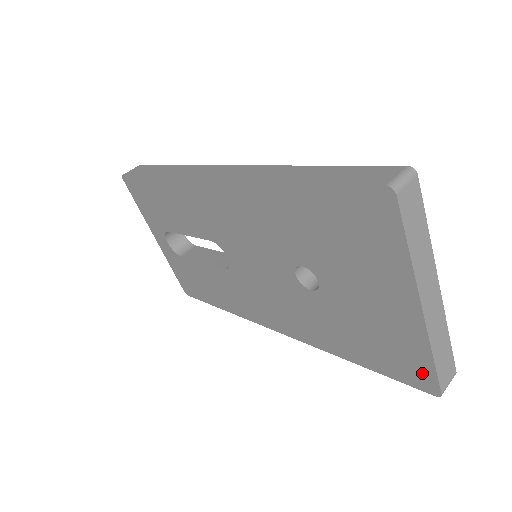
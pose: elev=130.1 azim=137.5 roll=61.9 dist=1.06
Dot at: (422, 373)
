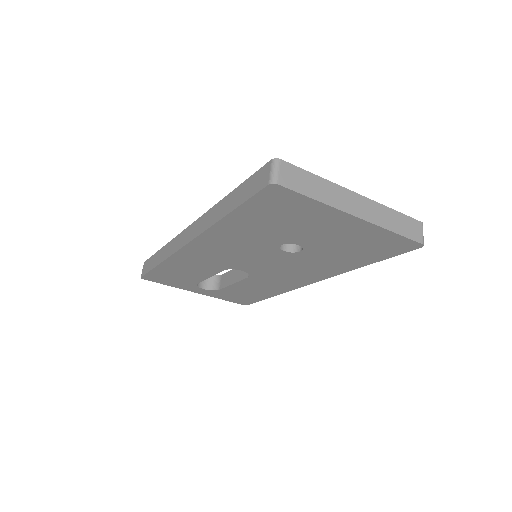
Dot at: (400, 243)
